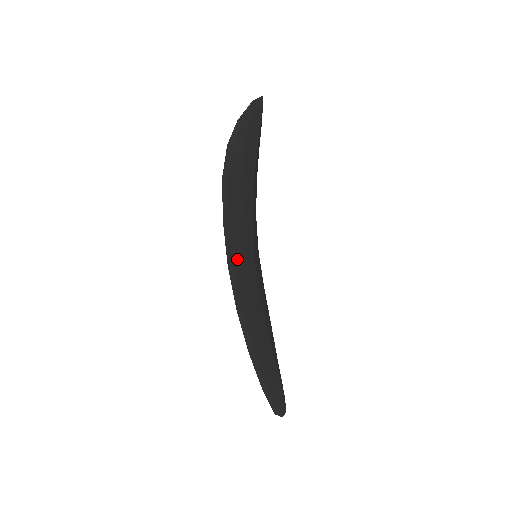
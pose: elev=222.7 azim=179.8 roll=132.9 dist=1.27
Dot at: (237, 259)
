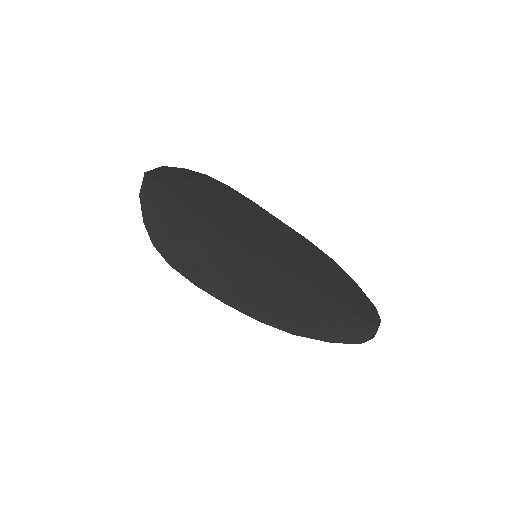
Dot at: (232, 289)
